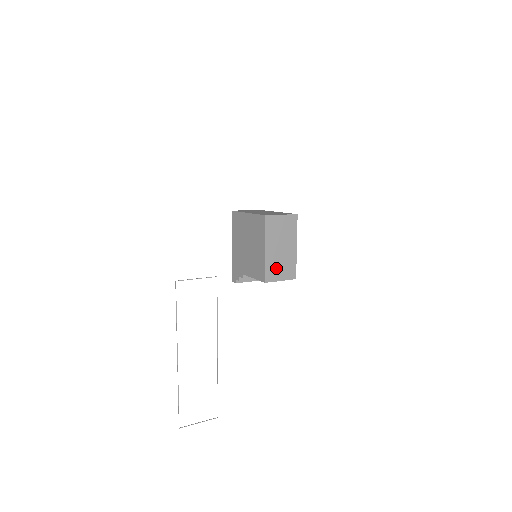
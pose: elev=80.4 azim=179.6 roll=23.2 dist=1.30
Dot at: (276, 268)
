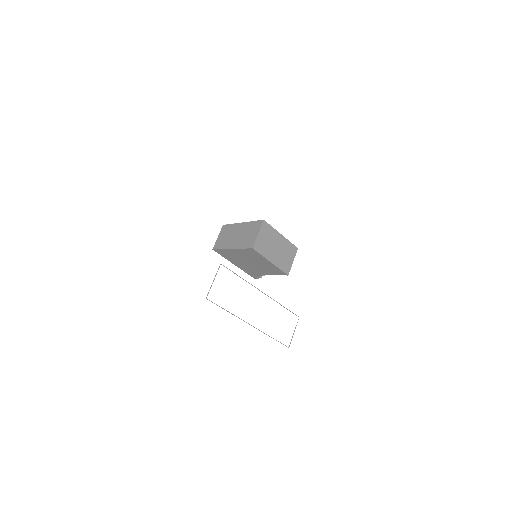
Dot at: (285, 261)
